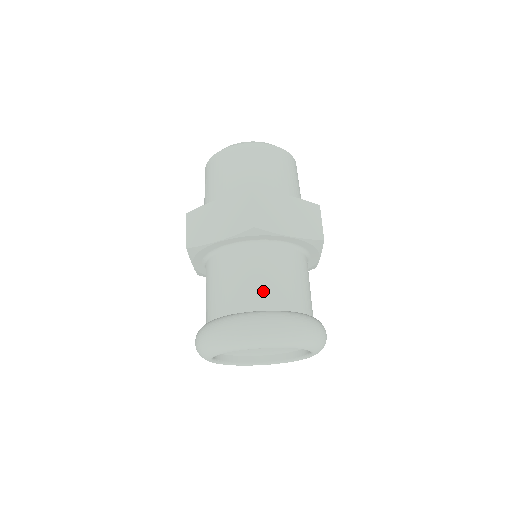
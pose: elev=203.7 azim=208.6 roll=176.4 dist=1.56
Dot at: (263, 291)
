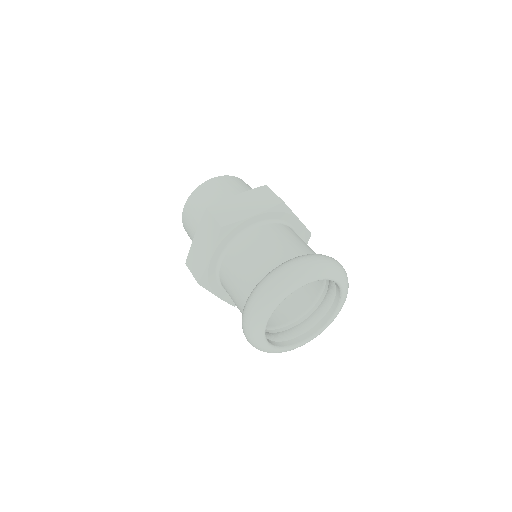
Dot at: (303, 247)
